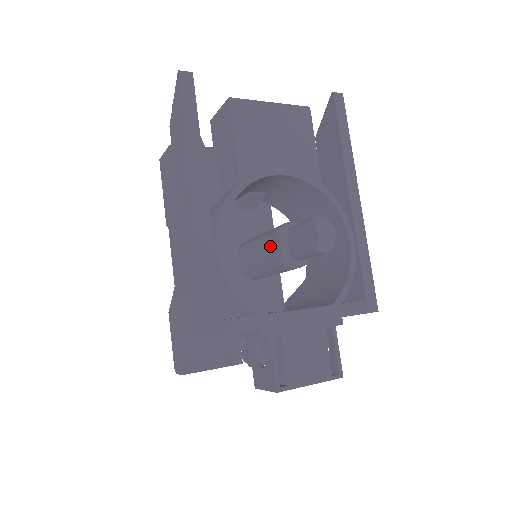
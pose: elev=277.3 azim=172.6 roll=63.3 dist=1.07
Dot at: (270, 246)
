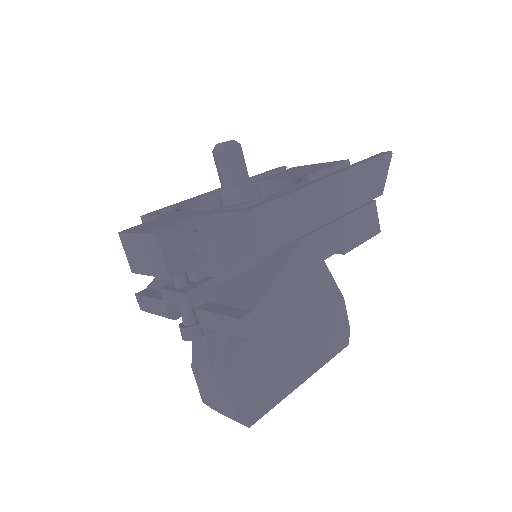
Dot at: occluded
